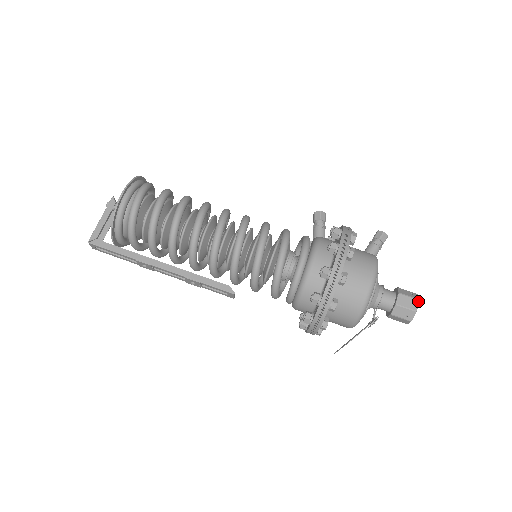
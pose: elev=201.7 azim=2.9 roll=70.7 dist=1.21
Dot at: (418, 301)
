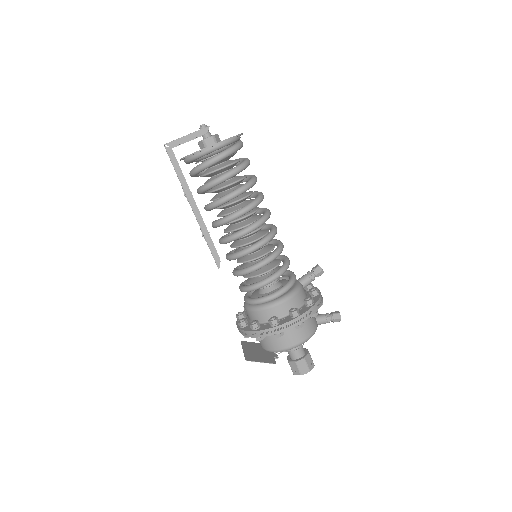
Dot at: occluded
